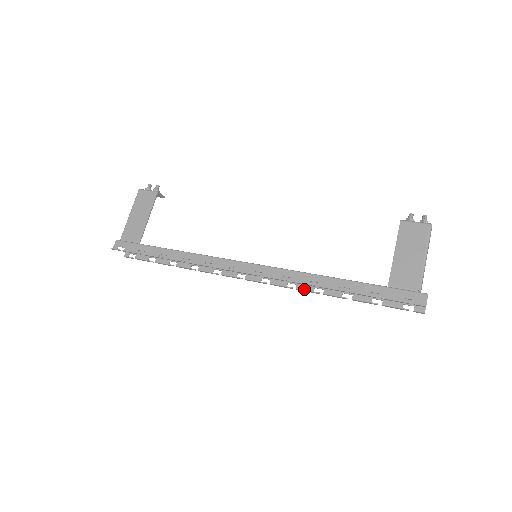
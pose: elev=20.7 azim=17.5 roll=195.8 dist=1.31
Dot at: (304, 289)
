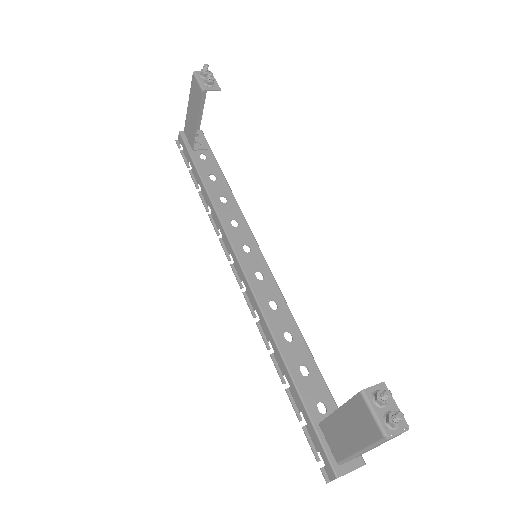
Dot at: occluded
